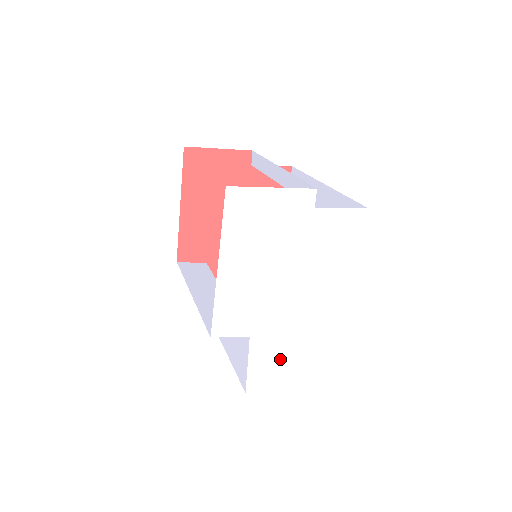
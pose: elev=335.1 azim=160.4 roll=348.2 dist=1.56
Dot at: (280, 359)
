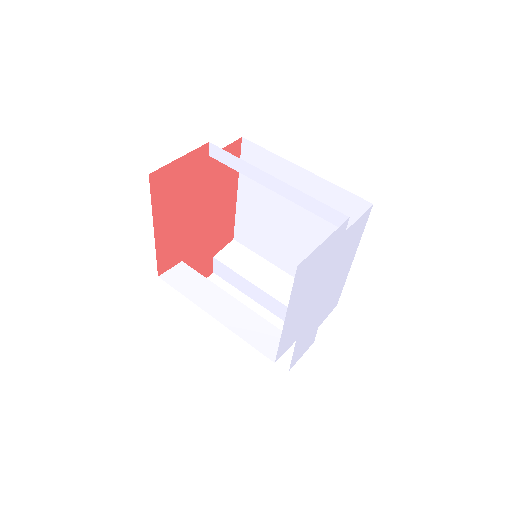
Dot at: (309, 336)
